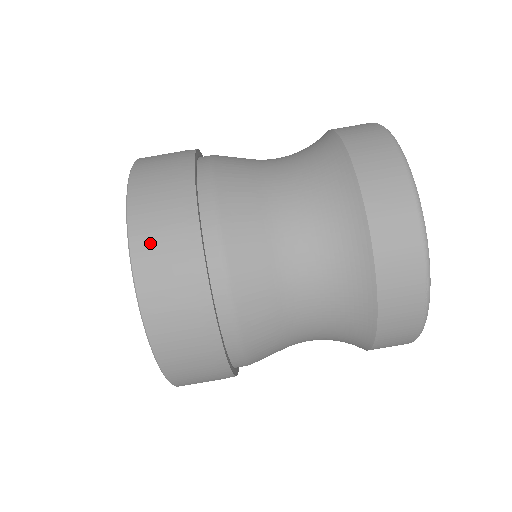
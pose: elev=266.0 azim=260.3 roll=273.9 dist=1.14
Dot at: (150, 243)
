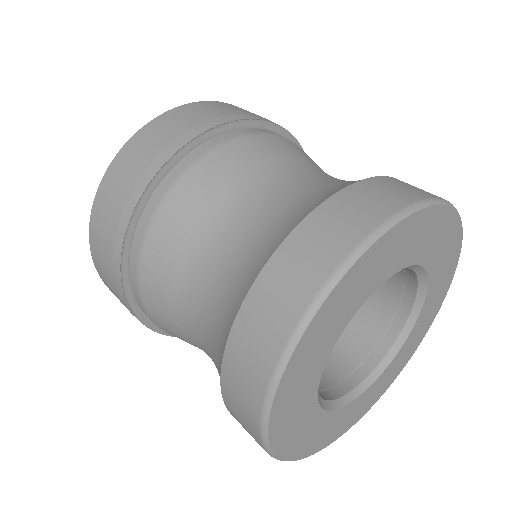
Dot at: (226, 106)
